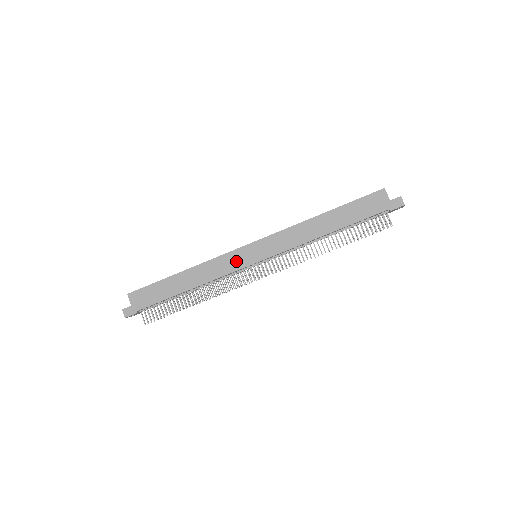
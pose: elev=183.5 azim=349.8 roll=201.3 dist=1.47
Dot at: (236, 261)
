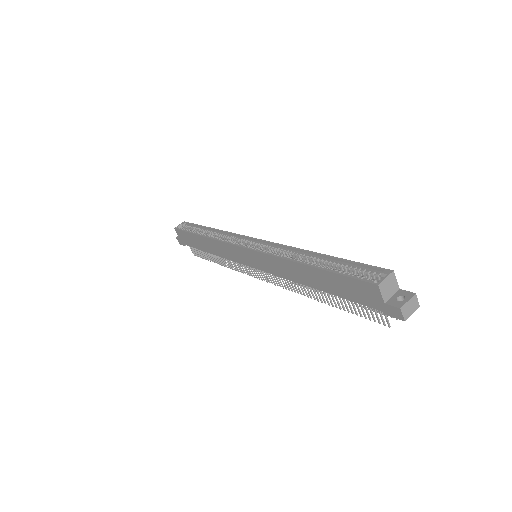
Dot at: (236, 255)
